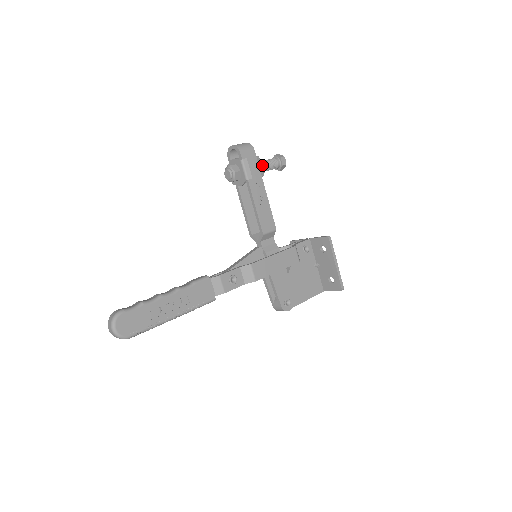
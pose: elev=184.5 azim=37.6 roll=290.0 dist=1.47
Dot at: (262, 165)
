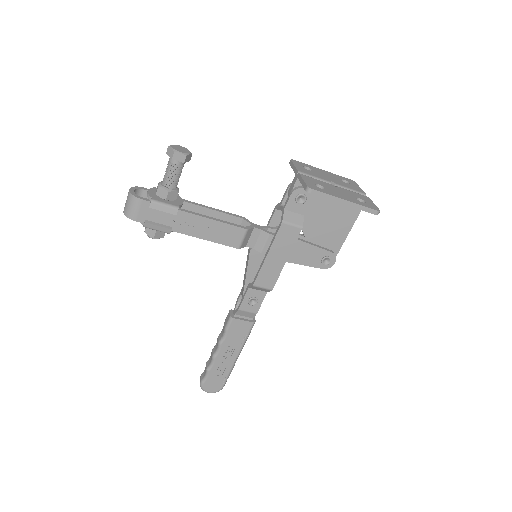
Dot at: (166, 196)
